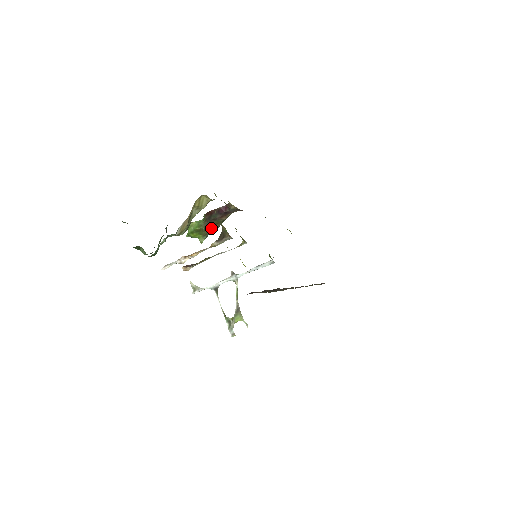
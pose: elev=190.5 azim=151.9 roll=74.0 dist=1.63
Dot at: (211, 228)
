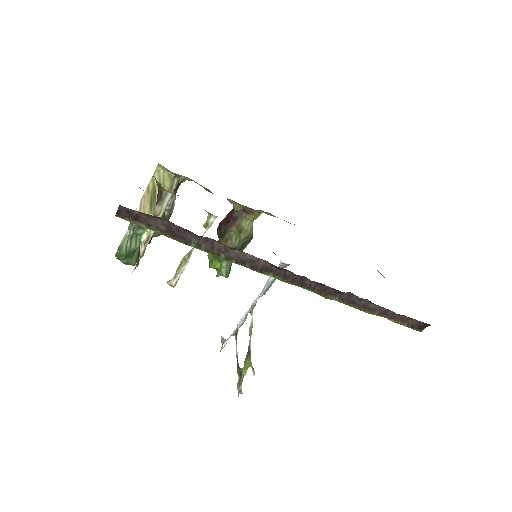
Dot at: occluded
